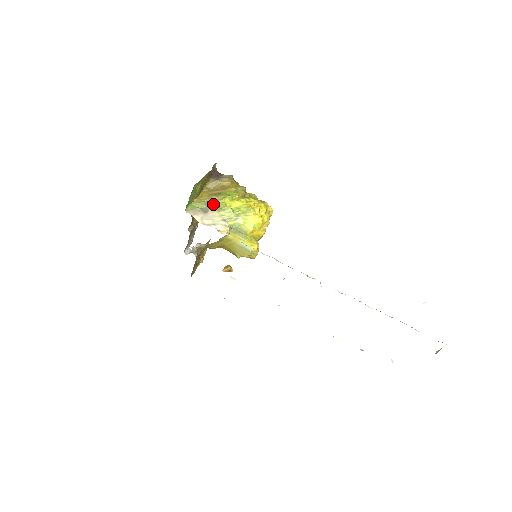
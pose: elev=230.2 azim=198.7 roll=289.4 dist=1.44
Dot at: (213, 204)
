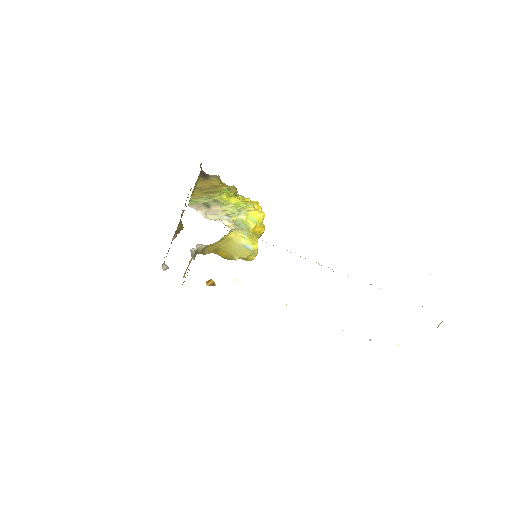
Dot at: (214, 199)
